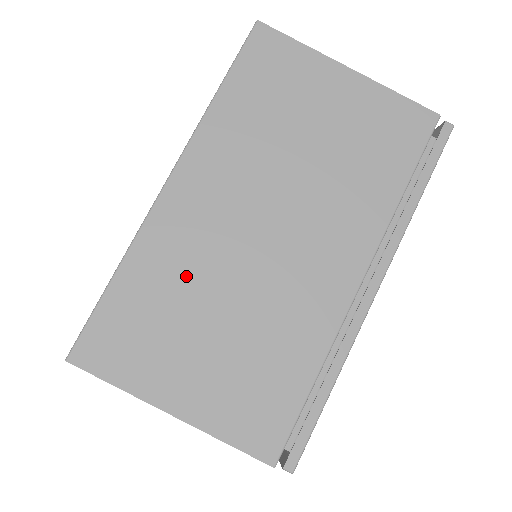
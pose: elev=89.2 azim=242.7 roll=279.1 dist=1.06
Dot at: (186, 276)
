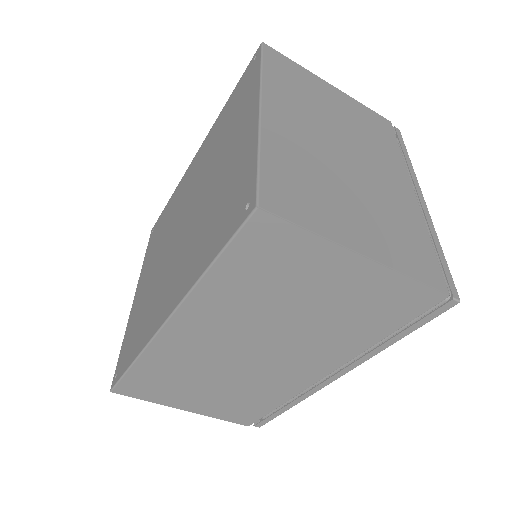
Dot at: (187, 368)
